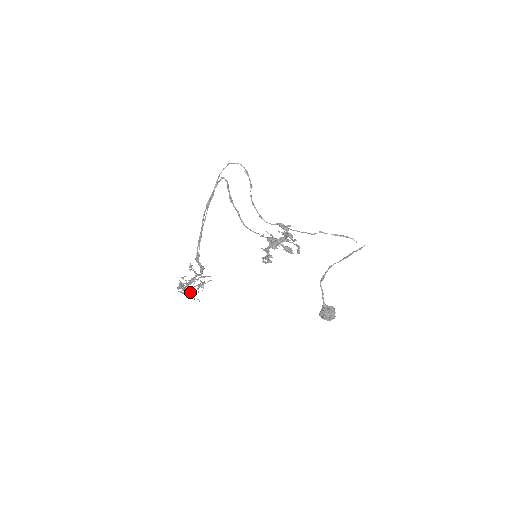
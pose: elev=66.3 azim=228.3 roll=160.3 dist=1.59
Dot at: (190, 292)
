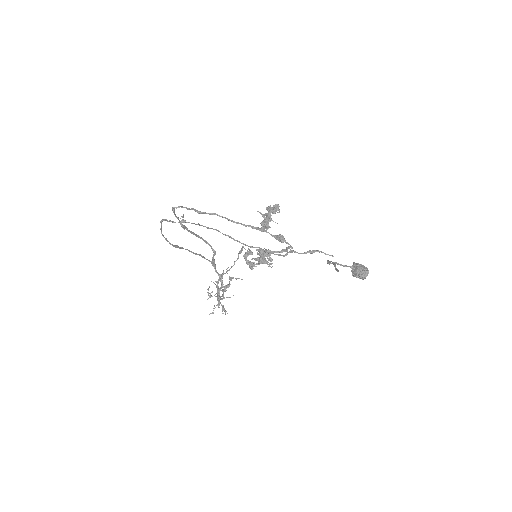
Dot at: occluded
